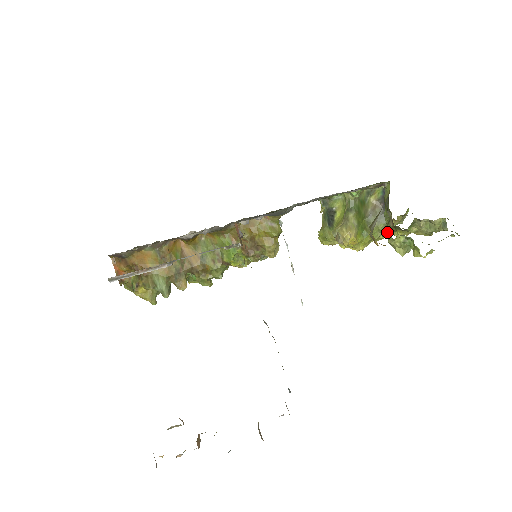
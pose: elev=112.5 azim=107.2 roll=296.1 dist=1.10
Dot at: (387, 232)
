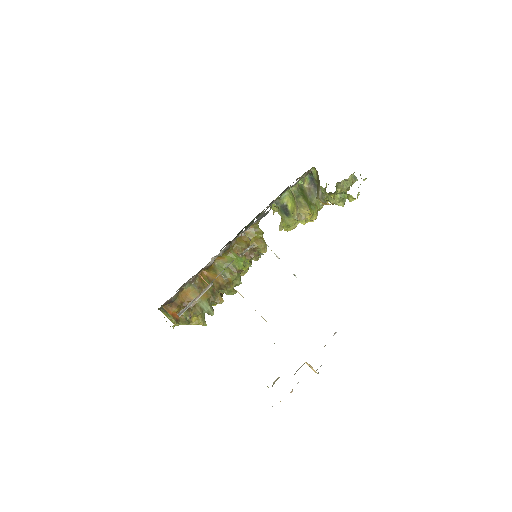
Dot at: occluded
